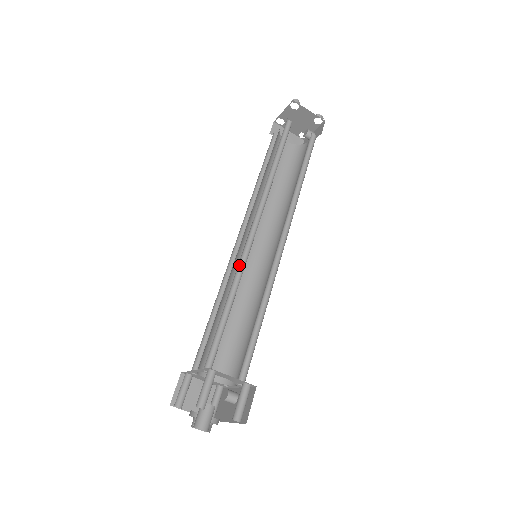
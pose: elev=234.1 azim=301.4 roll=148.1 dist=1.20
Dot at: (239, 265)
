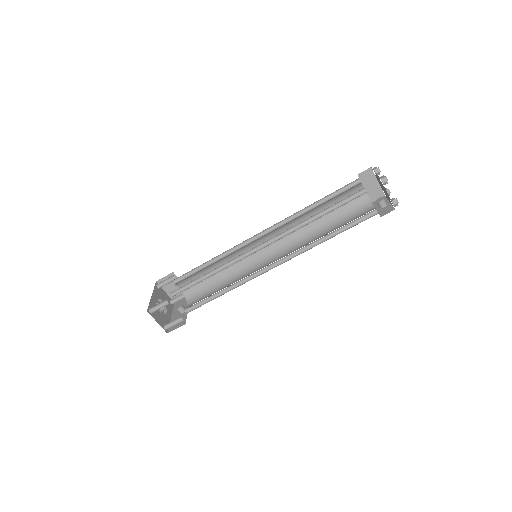
Dot at: (234, 259)
